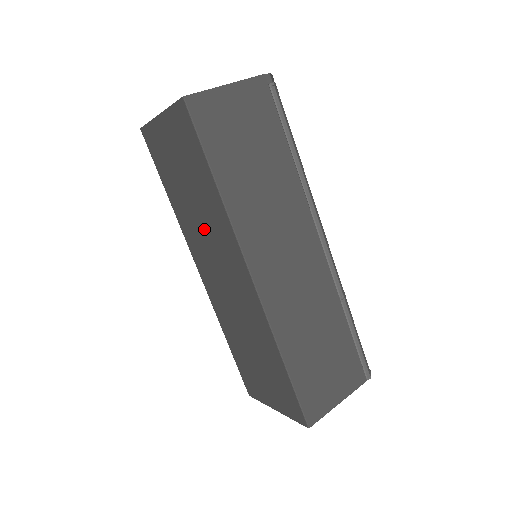
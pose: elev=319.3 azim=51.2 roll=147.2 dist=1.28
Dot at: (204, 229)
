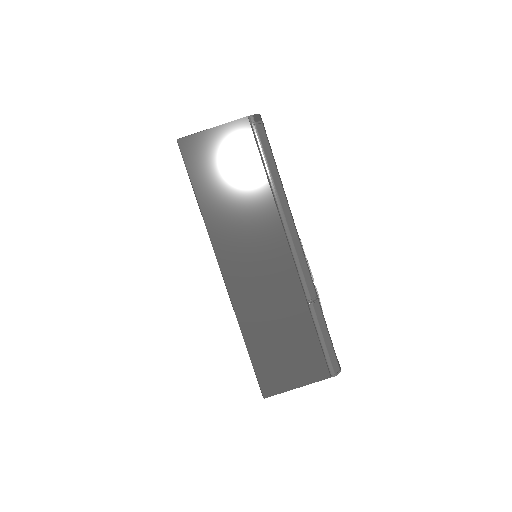
Dot at: occluded
